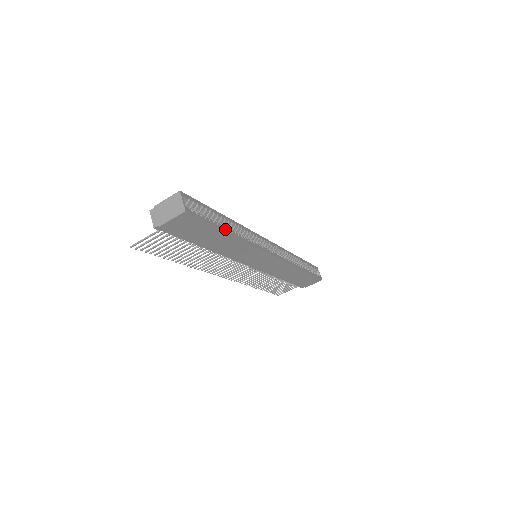
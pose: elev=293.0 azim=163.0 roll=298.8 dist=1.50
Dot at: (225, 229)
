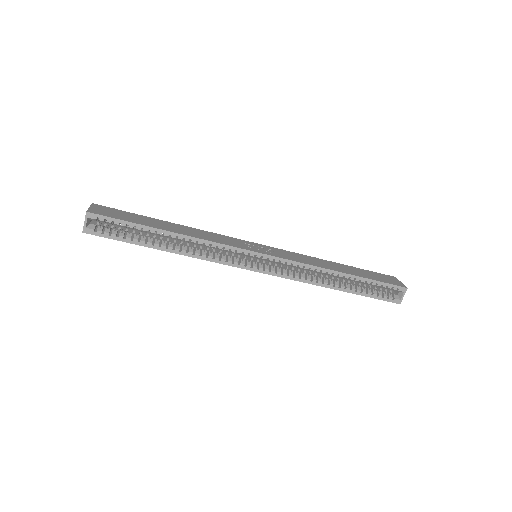
Dot at: (153, 246)
